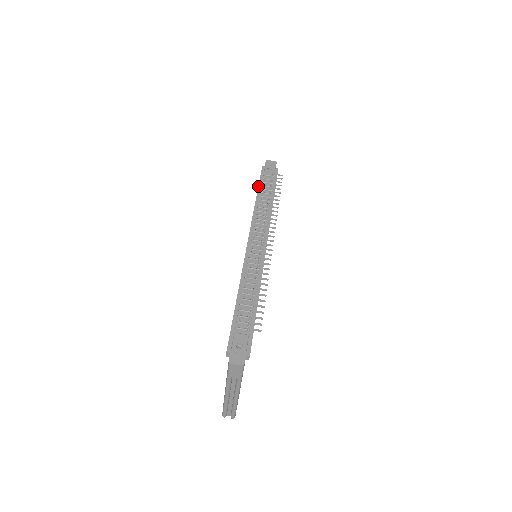
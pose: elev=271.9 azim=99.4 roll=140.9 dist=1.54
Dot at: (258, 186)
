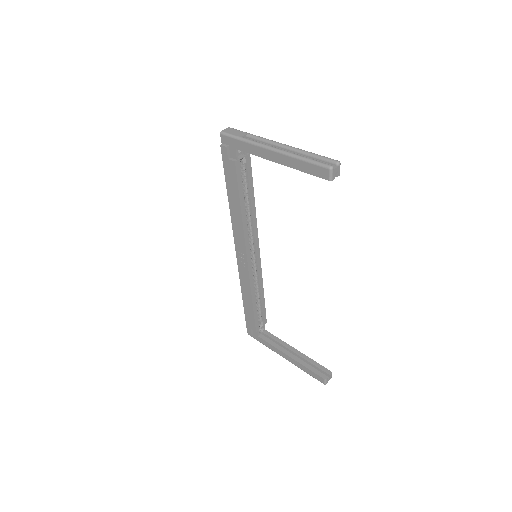
Dot at: (244, 311)
